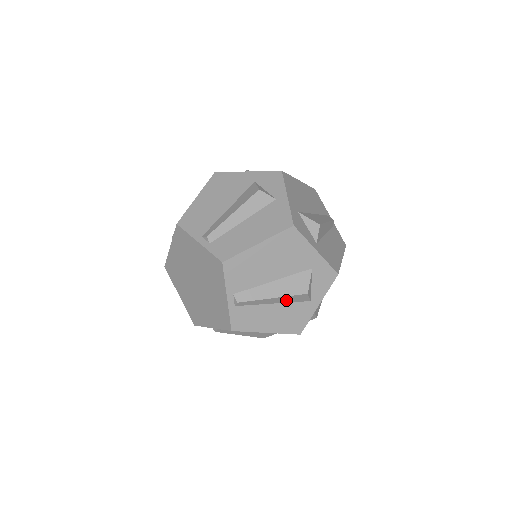
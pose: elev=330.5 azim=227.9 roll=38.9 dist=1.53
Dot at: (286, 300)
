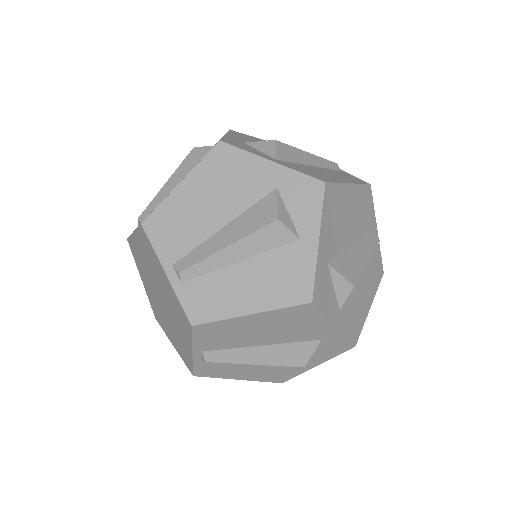
Dot at: (255, 247)
